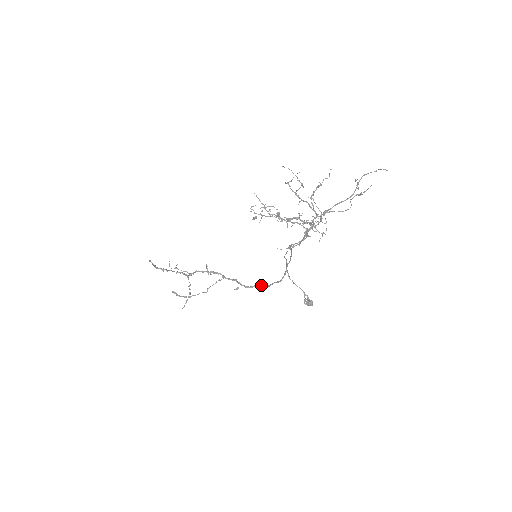
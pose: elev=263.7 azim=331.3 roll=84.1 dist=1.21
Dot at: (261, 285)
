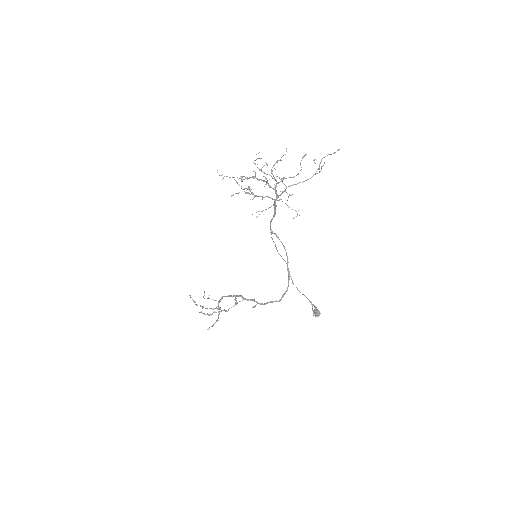
Dot at: occluded
